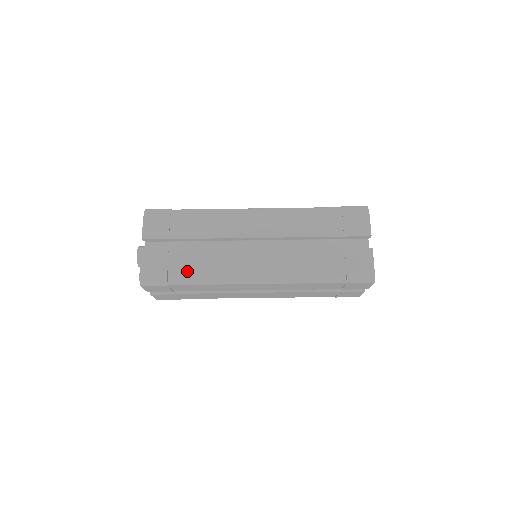
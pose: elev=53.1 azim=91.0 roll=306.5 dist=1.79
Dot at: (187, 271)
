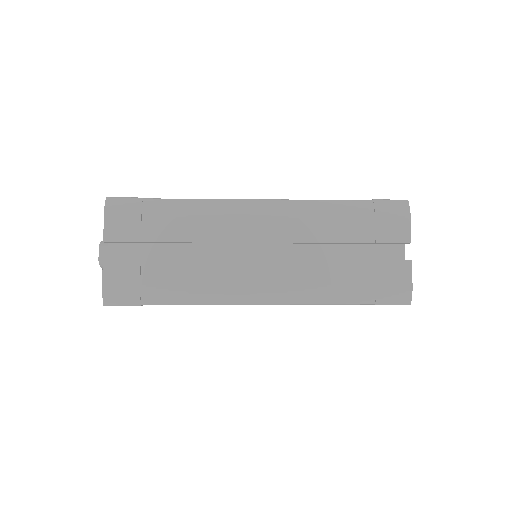
Dot at: (167, 288)
